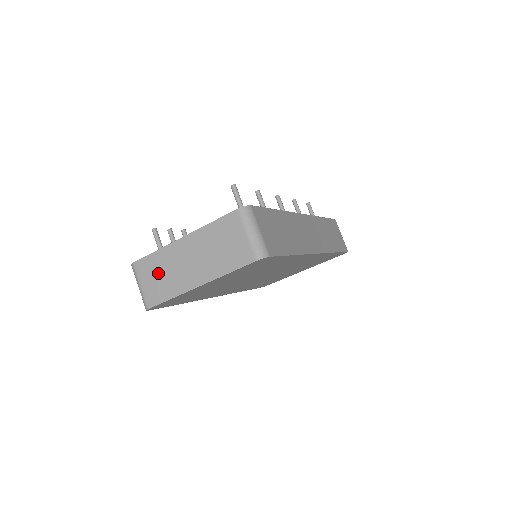
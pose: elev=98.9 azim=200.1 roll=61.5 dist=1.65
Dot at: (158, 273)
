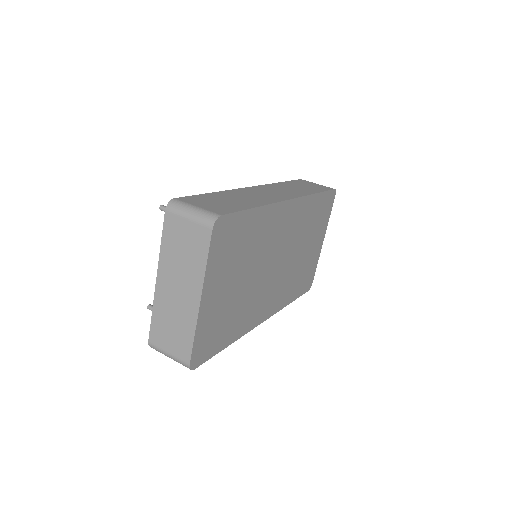
Dot at: (168, 328)
